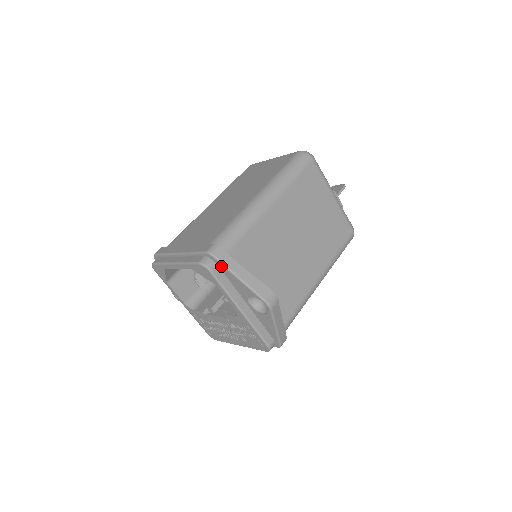
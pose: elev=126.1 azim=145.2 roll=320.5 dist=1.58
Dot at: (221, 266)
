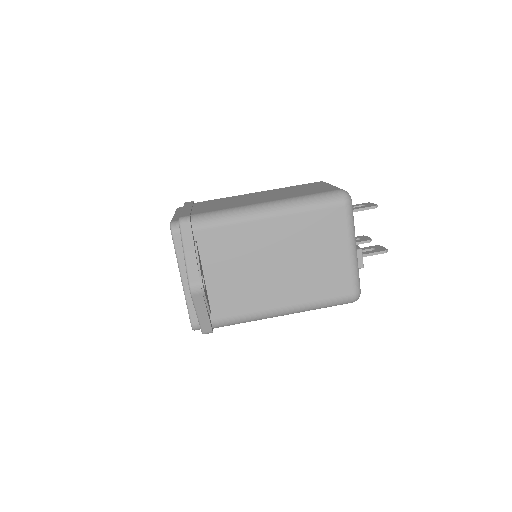
Dot at: (181, 235)
